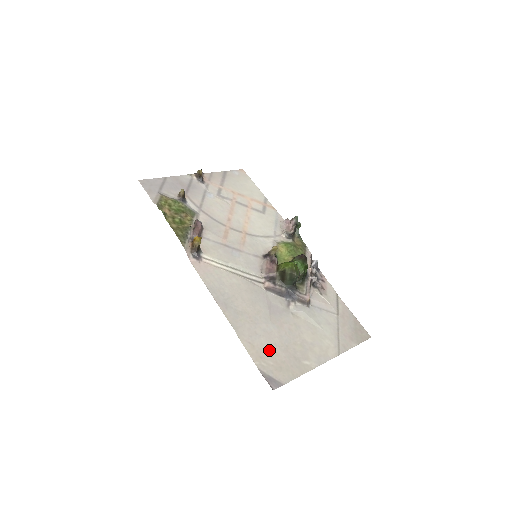
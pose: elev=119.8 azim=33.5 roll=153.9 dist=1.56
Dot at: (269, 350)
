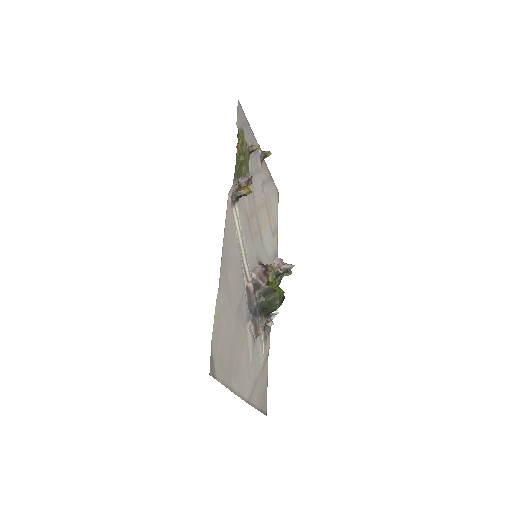
Dot at: (224, 336)
